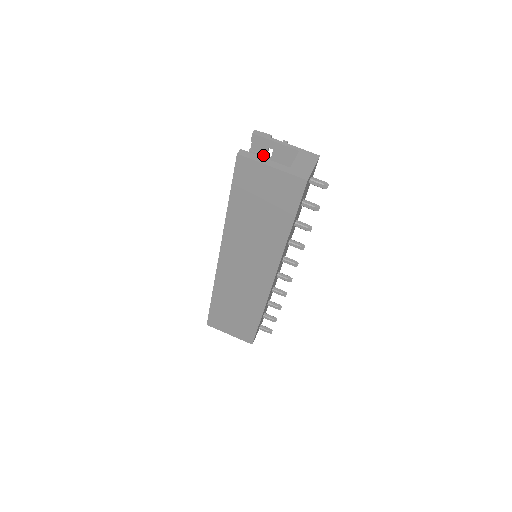
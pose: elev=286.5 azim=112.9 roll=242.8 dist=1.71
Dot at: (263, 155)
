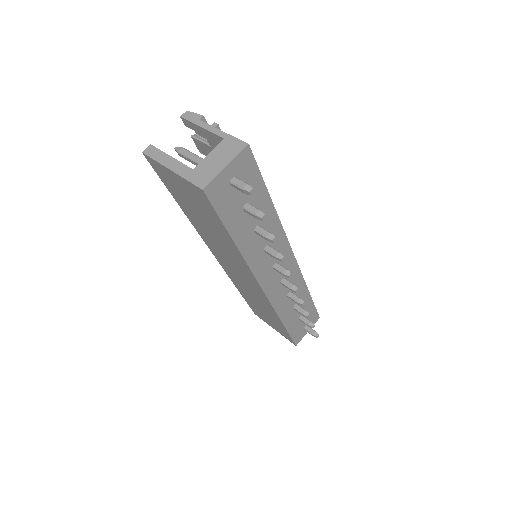
Dot at: (203, 142)
